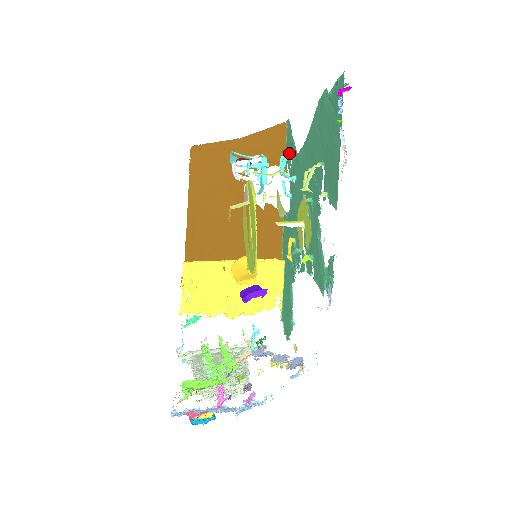
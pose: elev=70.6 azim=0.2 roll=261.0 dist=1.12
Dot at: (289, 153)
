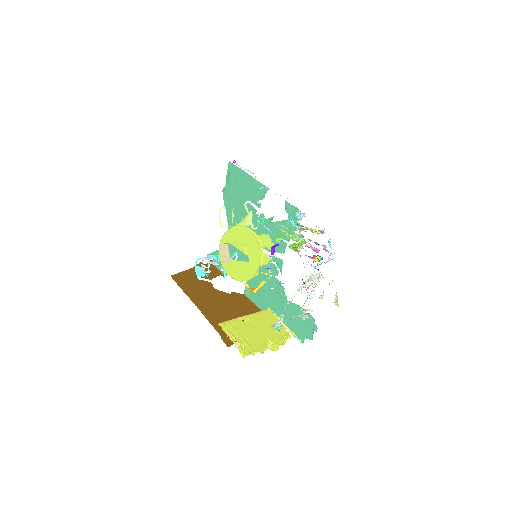
Dot at: occluded
